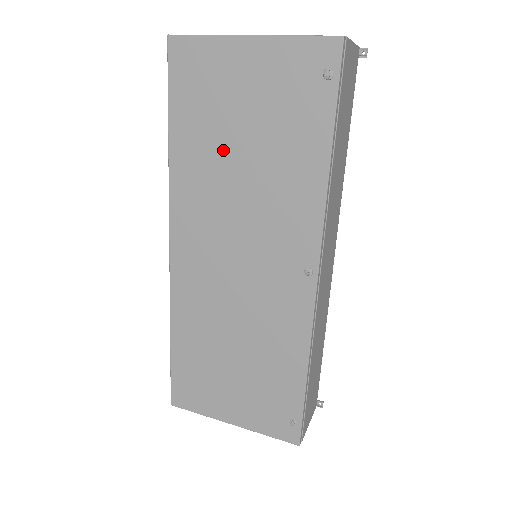
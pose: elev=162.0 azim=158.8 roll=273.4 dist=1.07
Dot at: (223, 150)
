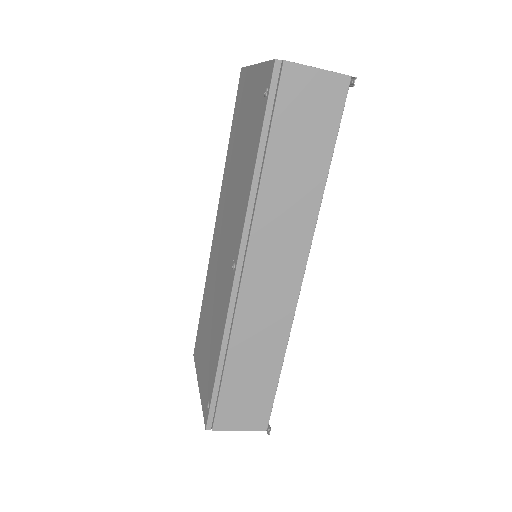
Dot at: (236, 154)
